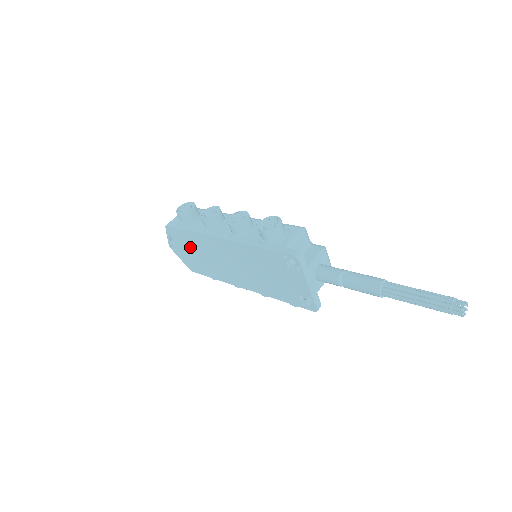
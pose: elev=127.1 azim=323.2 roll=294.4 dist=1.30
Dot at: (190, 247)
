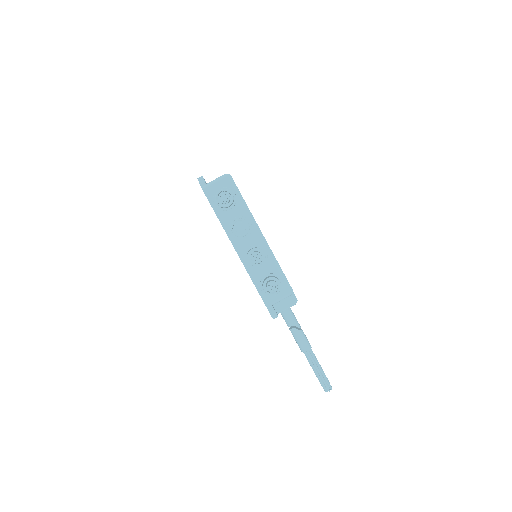
Dot at: occluded
